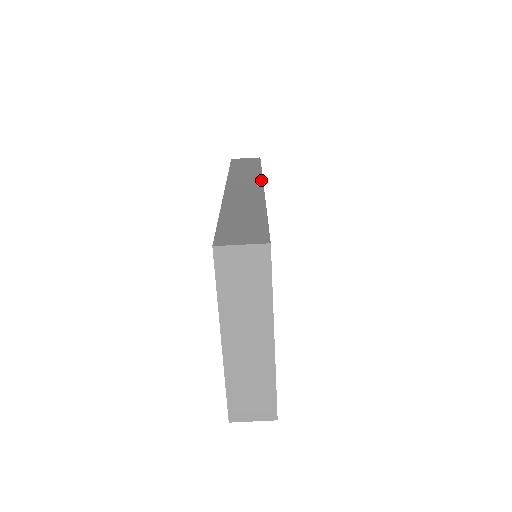
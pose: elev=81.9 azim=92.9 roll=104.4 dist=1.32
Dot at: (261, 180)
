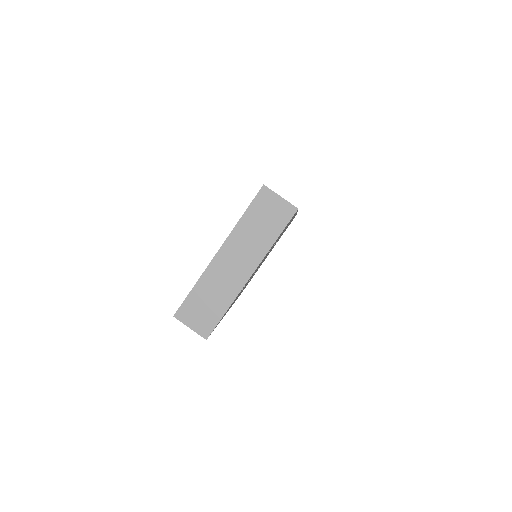
Dot at: occluded
